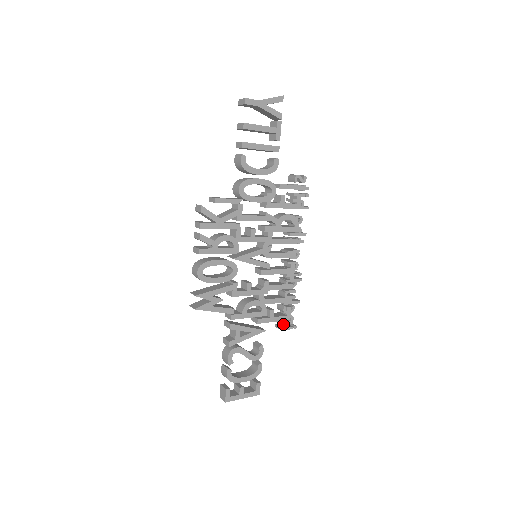
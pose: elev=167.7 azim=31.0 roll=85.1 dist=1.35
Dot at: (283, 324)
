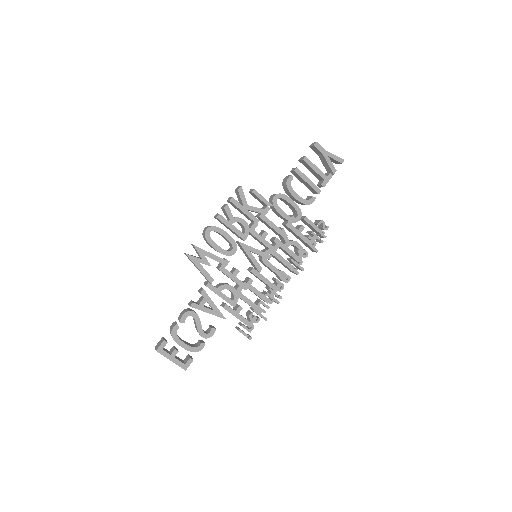
Dot at: (242, 326)
